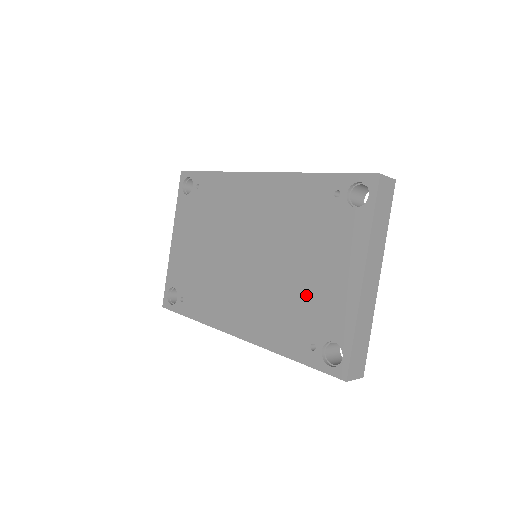
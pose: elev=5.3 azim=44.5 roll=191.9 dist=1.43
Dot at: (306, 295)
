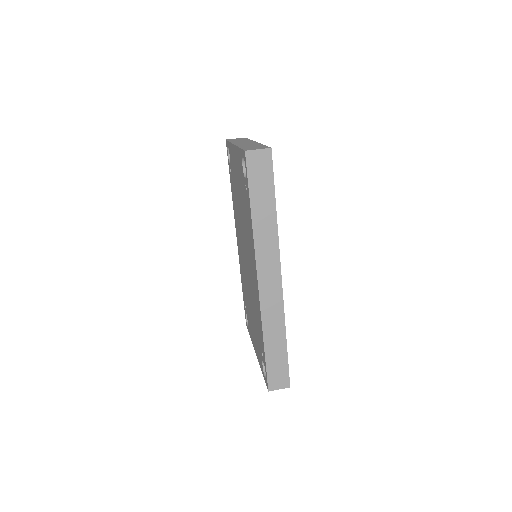
Dot at: (249, 309)
